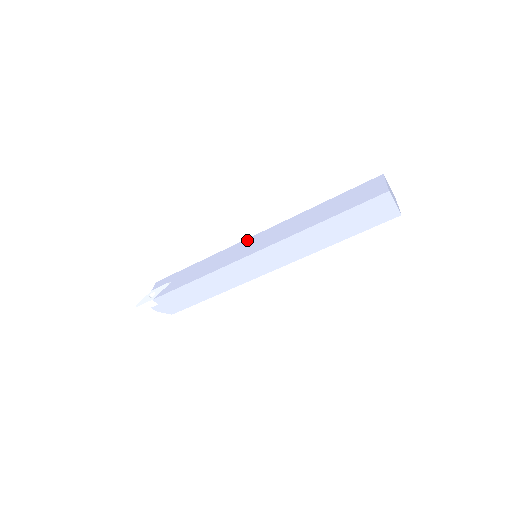
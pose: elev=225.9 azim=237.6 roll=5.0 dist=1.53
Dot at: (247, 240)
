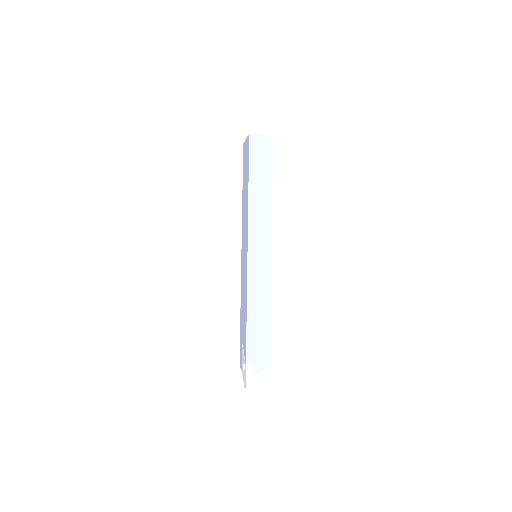
Dot at: (241, 259)
